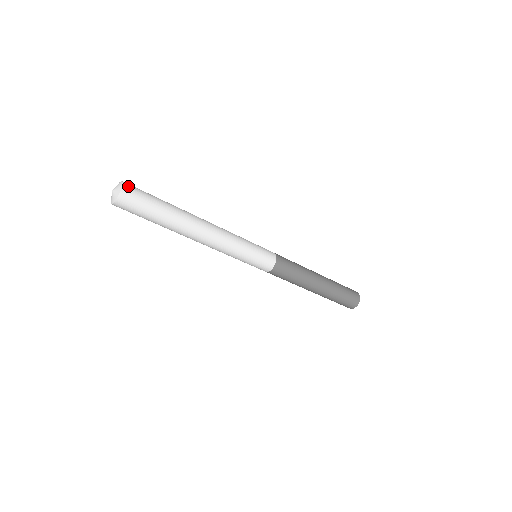
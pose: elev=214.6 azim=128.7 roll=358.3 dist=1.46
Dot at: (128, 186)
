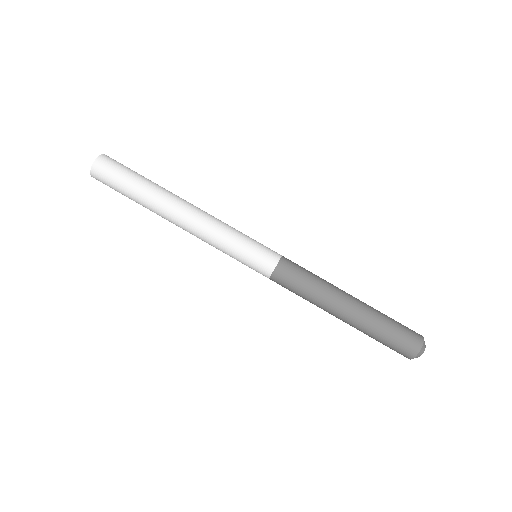
Dot at: occluded
